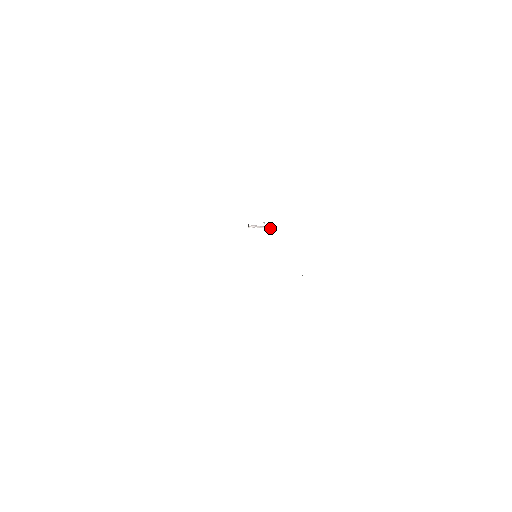
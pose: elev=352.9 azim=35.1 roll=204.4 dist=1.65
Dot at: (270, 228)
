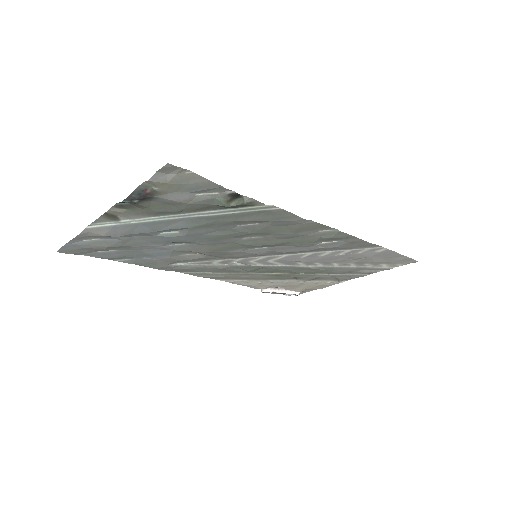
Dot at: (293, 293)
